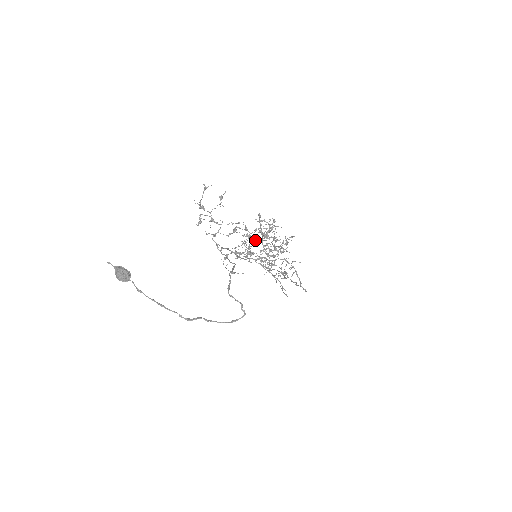
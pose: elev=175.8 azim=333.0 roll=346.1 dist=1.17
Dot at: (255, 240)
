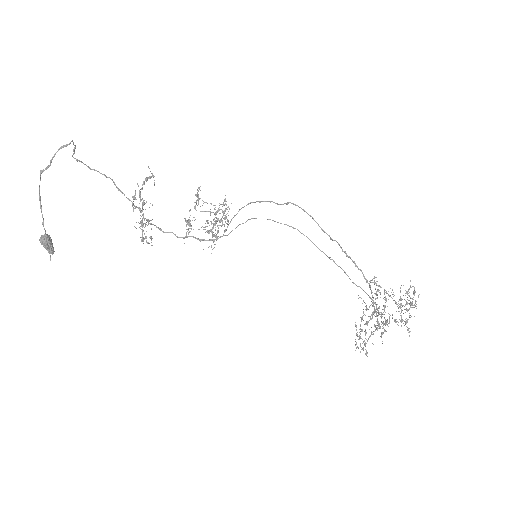
Dot at: (212, 229)
